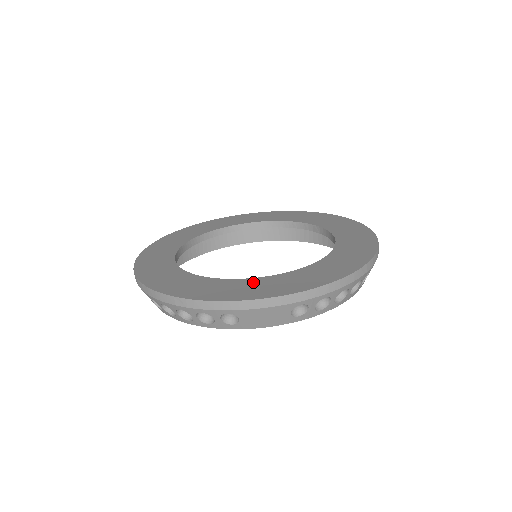
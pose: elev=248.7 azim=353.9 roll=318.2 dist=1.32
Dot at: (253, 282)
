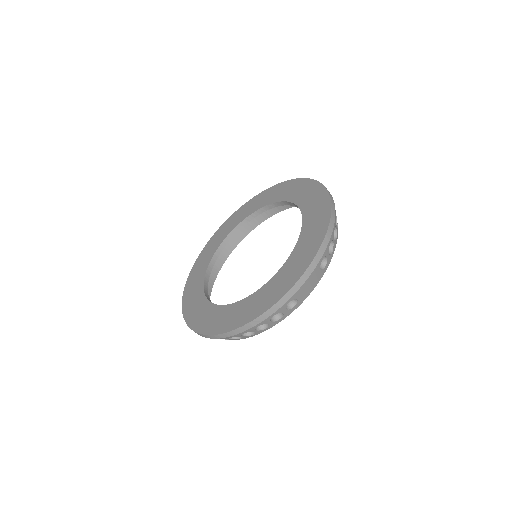
Dot at: (282, 272)
